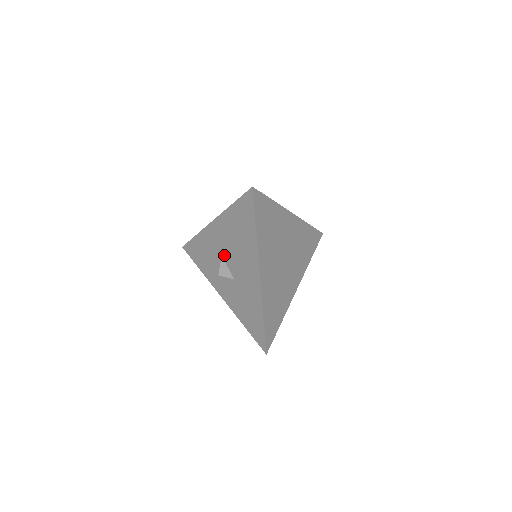
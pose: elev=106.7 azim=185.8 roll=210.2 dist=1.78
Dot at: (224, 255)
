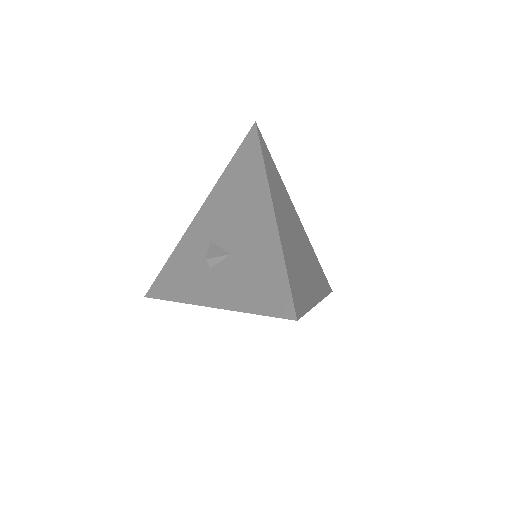
Dot at: (214, 236)
